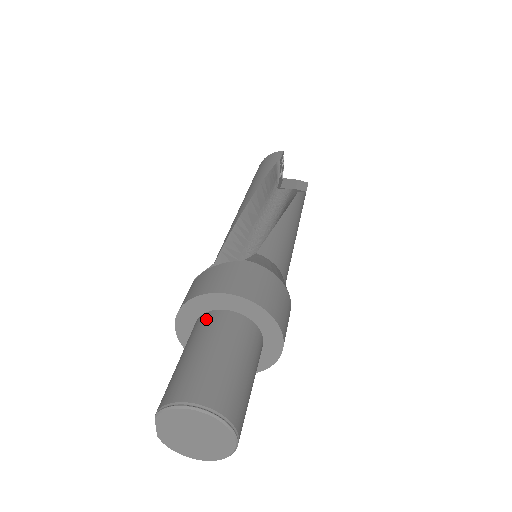
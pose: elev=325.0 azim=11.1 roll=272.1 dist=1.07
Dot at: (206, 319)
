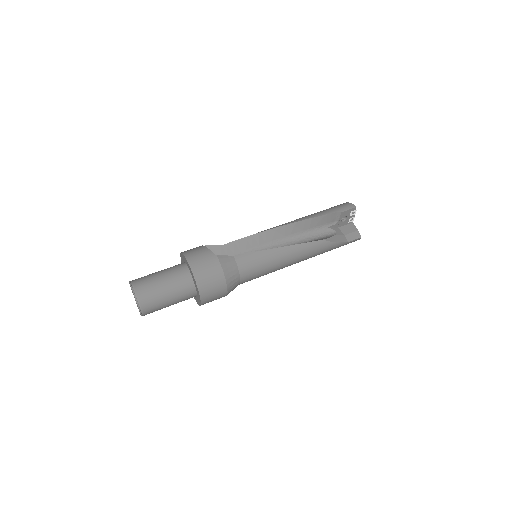
Dot at: (180, 265)
